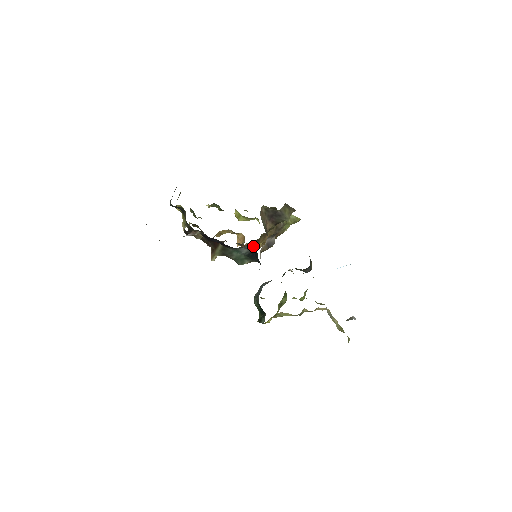
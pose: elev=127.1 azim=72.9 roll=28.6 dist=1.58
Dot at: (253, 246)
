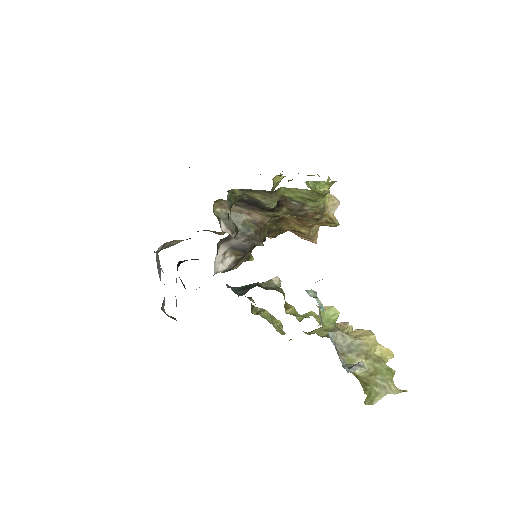
Dot at: occluded
